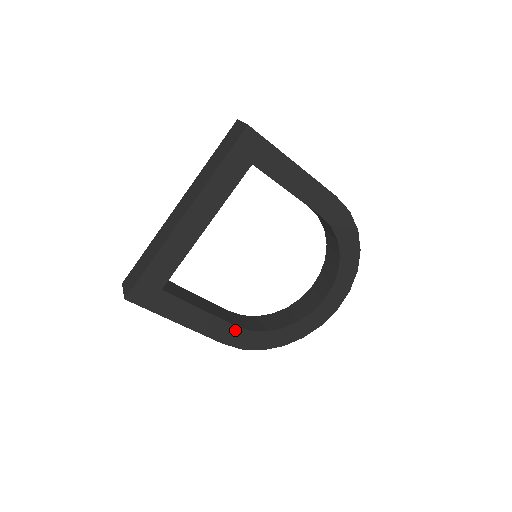
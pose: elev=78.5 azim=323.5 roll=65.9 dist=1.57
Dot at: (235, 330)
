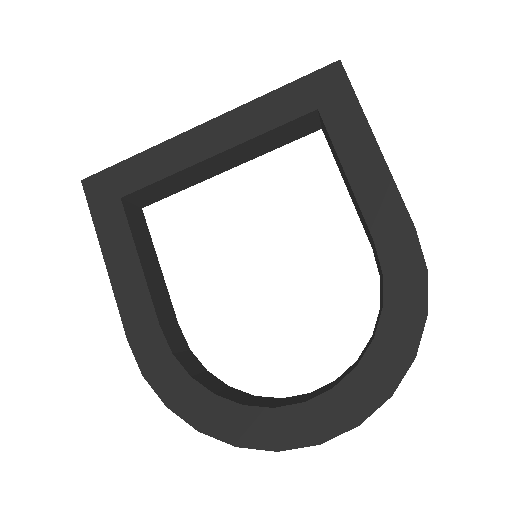
Dot at: (155, 333)
